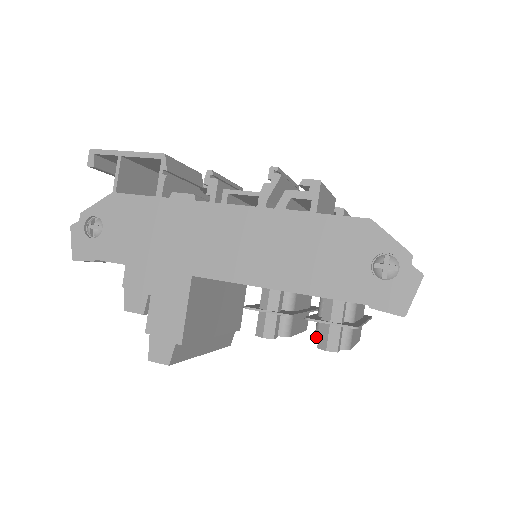
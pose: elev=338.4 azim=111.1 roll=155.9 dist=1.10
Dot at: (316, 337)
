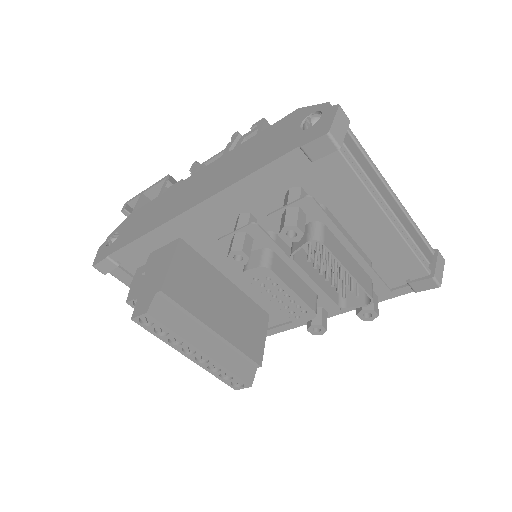
Dot at: (291, 251)
